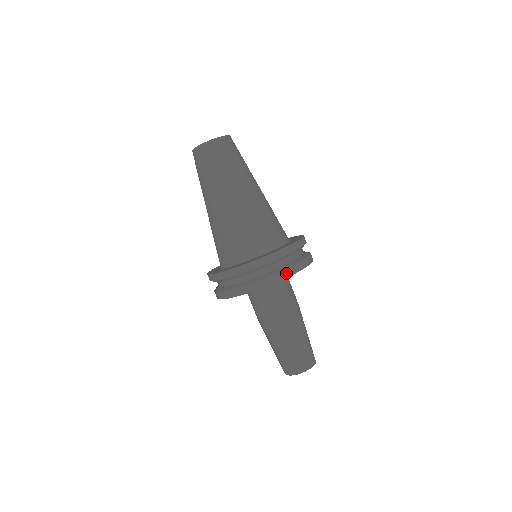
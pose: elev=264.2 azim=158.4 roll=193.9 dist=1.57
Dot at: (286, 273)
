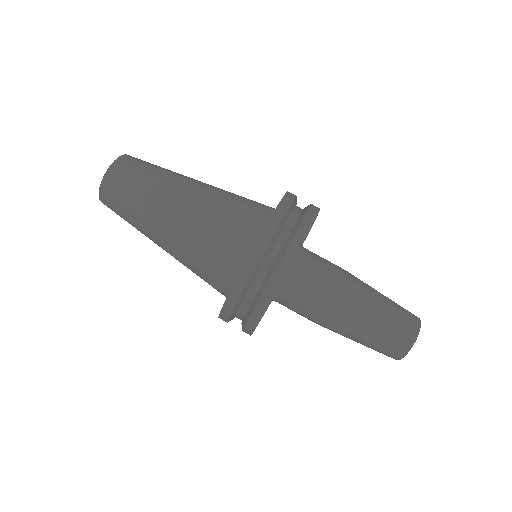
Dot at: (297, 240)
